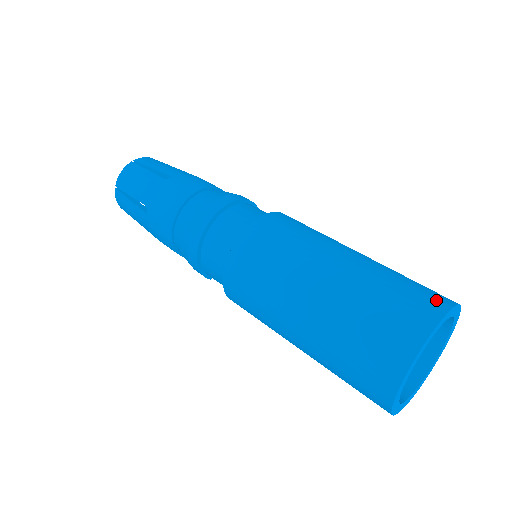
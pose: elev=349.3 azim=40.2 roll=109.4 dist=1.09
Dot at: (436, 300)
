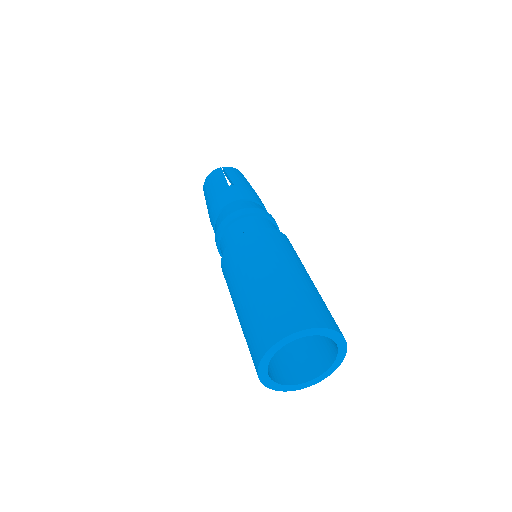
Dot at: (316, 319)
